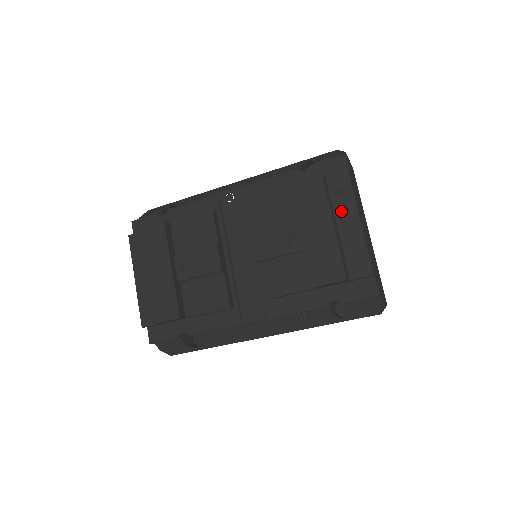
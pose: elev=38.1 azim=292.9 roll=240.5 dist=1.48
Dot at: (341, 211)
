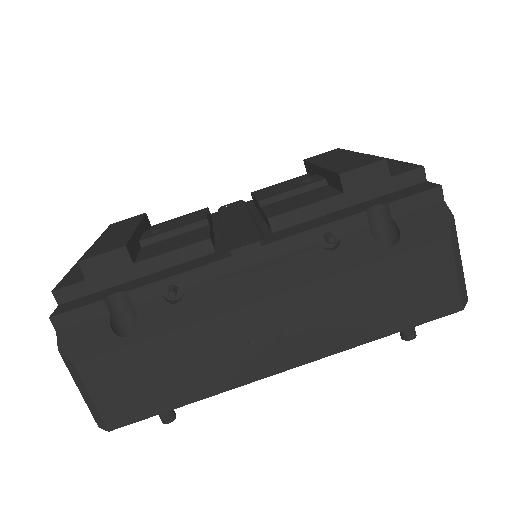
Dot at: occluded
